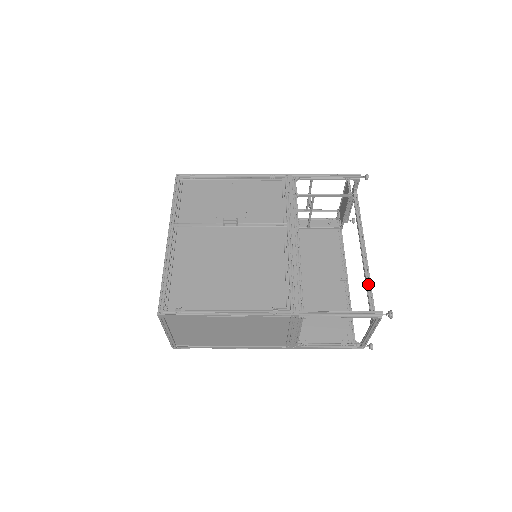
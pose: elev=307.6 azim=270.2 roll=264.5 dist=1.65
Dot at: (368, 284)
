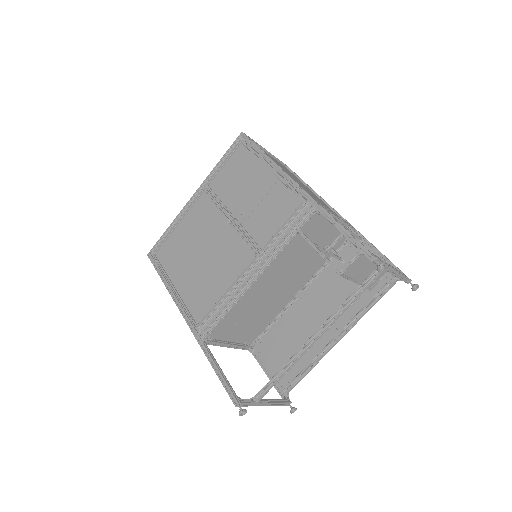
Dot at: (283, 369)
